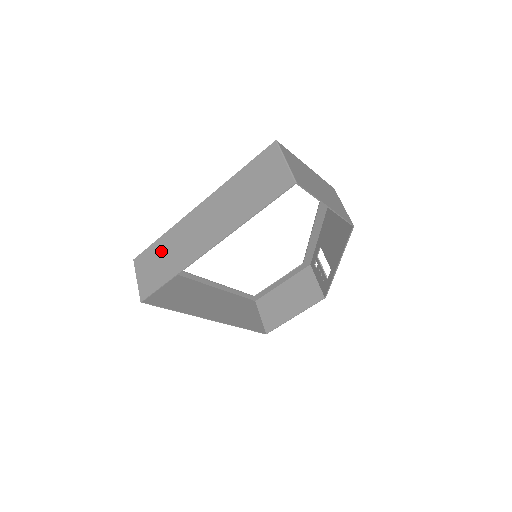
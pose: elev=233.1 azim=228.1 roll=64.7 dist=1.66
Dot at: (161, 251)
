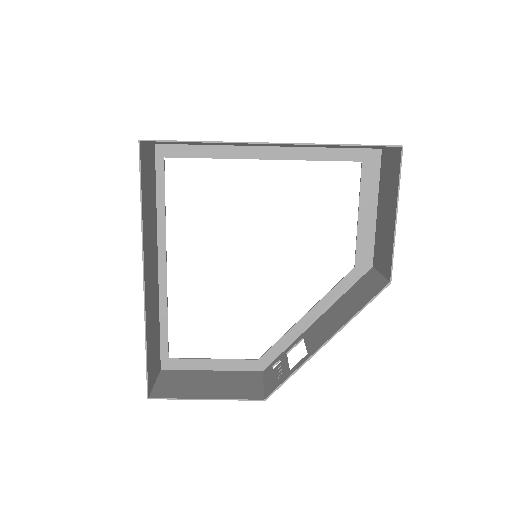
Dot at: occluded
